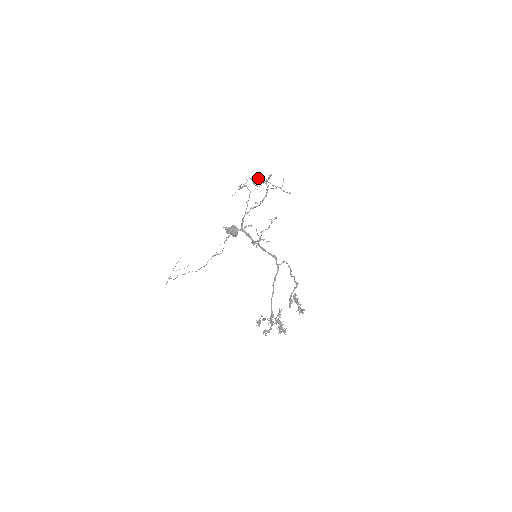
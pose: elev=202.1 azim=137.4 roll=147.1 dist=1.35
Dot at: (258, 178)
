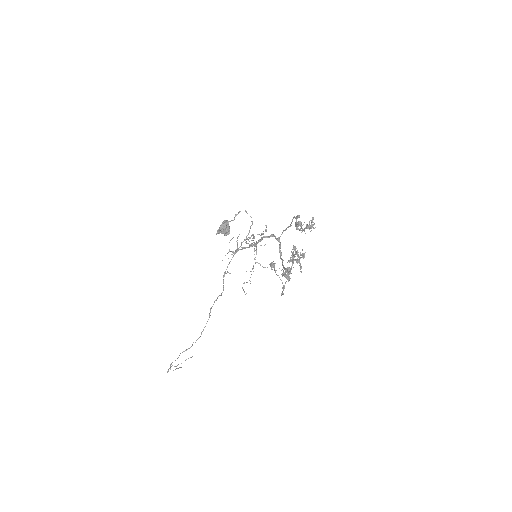
Dot at: occluded
